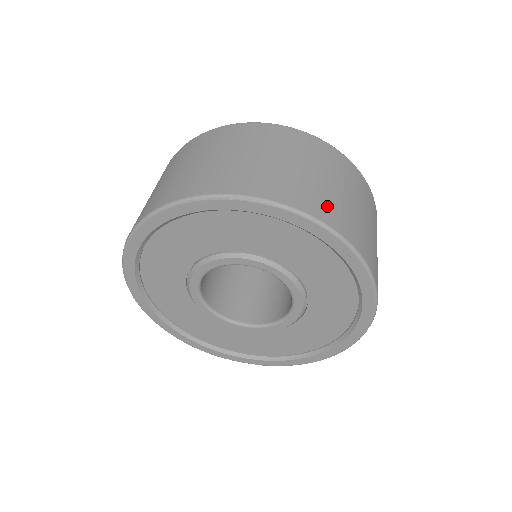
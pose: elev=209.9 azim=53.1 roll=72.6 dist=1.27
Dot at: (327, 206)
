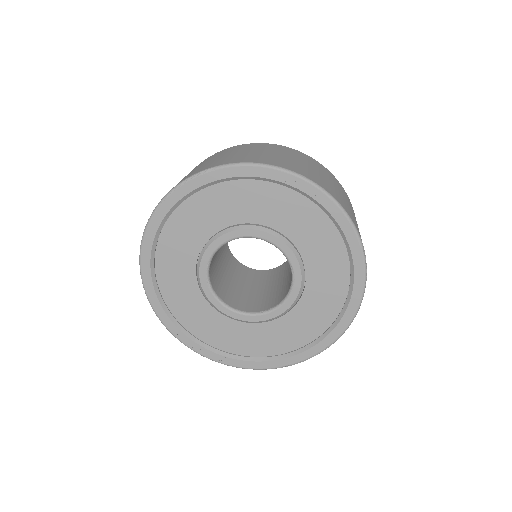
Dot at: (258, 158)
